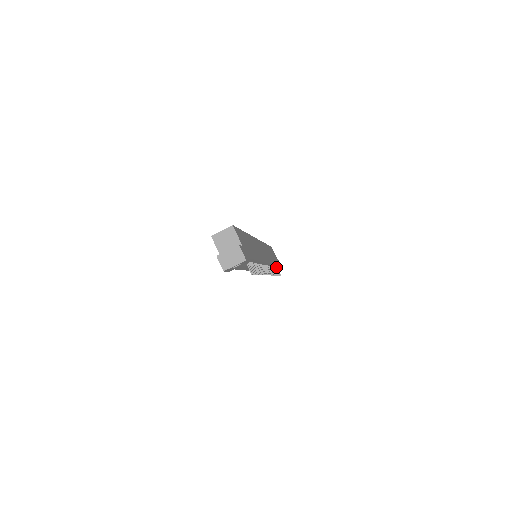
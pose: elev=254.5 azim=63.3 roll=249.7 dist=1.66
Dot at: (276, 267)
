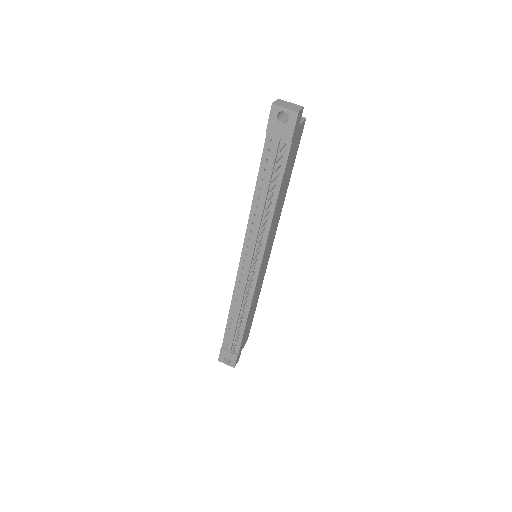
Dot at: (237, 343)
